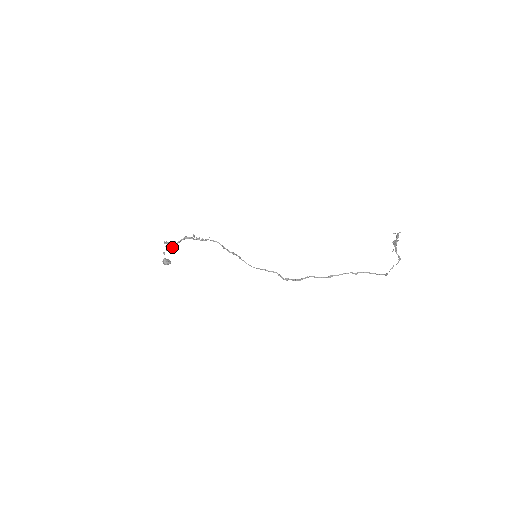
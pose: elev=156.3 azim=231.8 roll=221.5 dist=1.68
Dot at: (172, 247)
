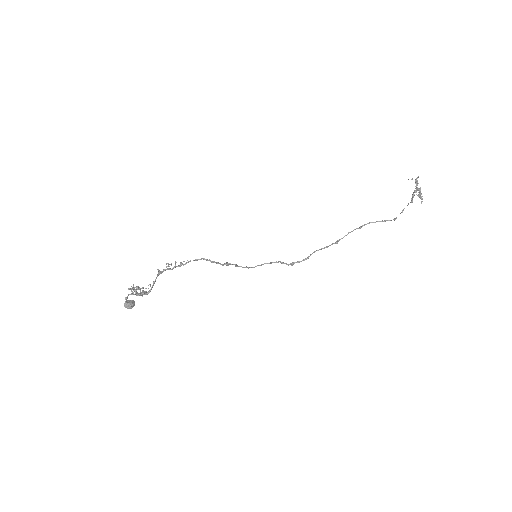
Dot at: (148, 293)
